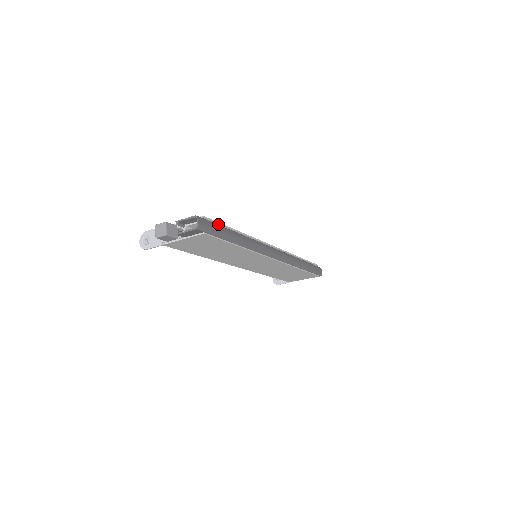
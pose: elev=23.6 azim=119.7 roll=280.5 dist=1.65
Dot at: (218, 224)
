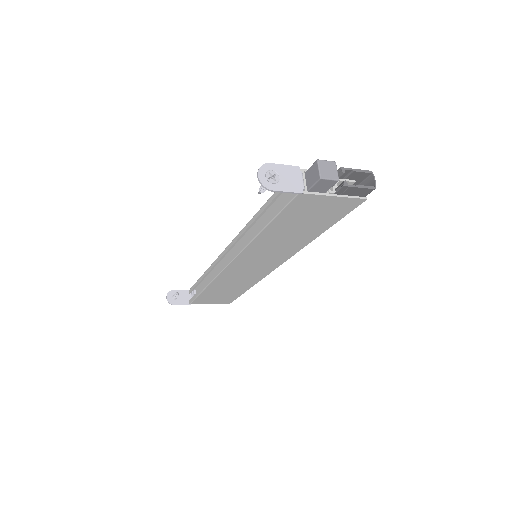
Dot at: occluded
